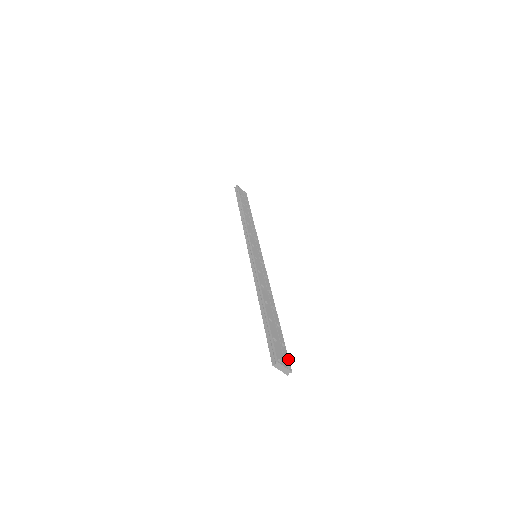
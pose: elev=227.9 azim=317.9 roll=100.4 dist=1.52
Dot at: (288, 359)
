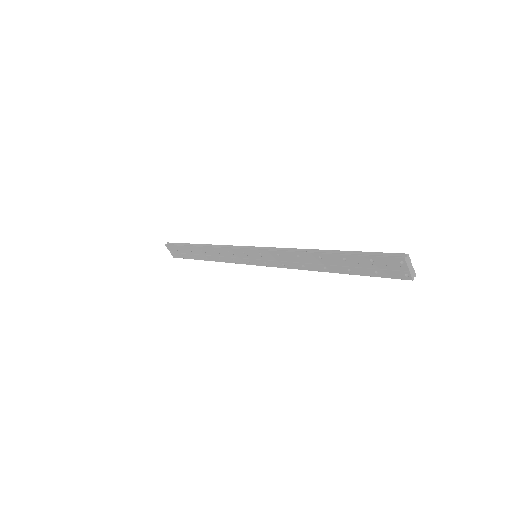
Dot at: occluded
